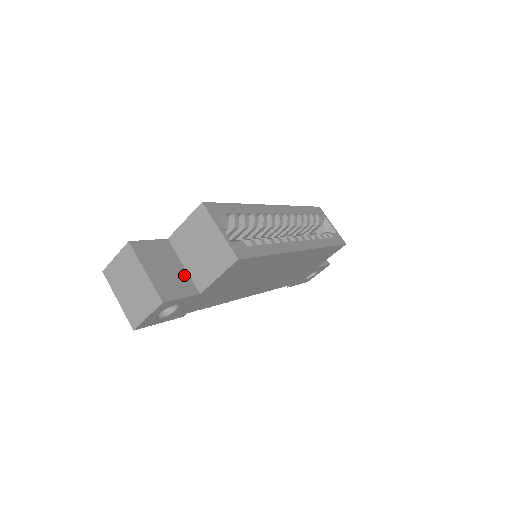
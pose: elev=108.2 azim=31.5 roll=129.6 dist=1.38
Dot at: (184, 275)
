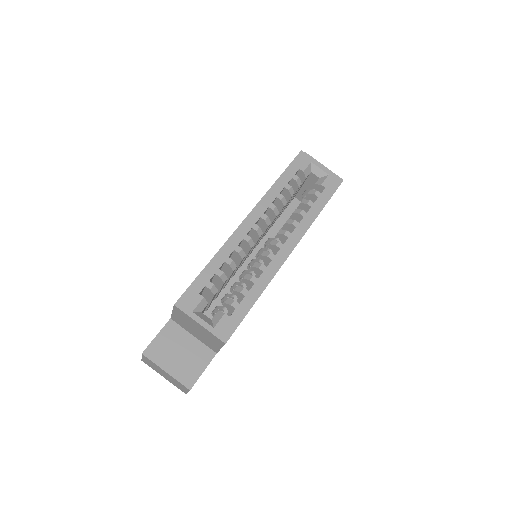
Dot at: (197, 346)
